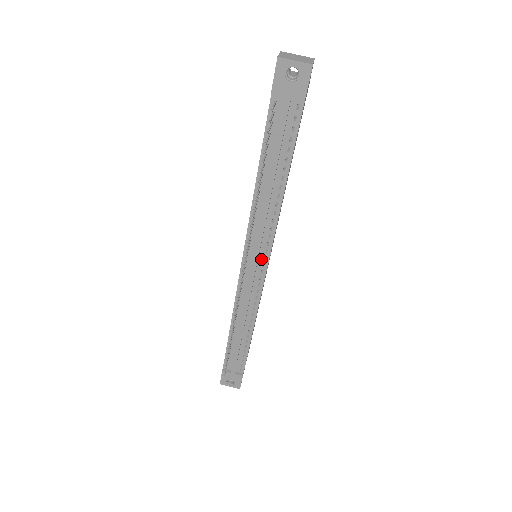
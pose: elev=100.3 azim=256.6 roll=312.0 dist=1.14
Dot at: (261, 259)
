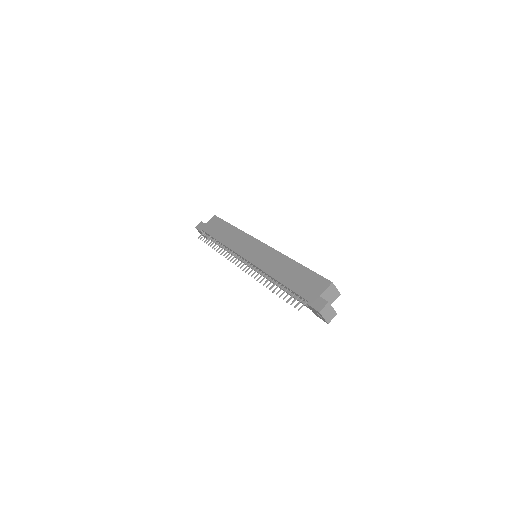
Dot at: occluded
